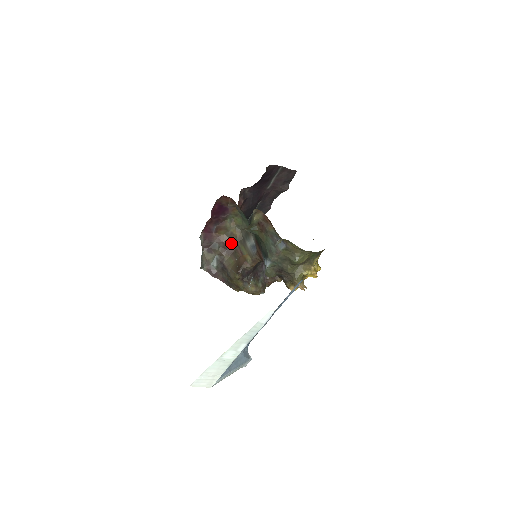
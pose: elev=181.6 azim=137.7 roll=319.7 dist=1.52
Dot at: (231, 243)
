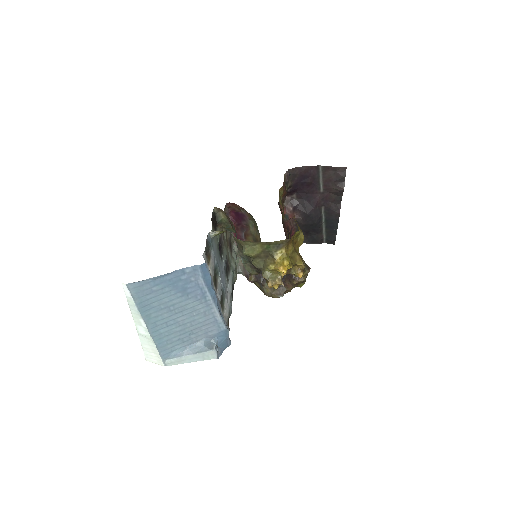
Dot at: occluded
